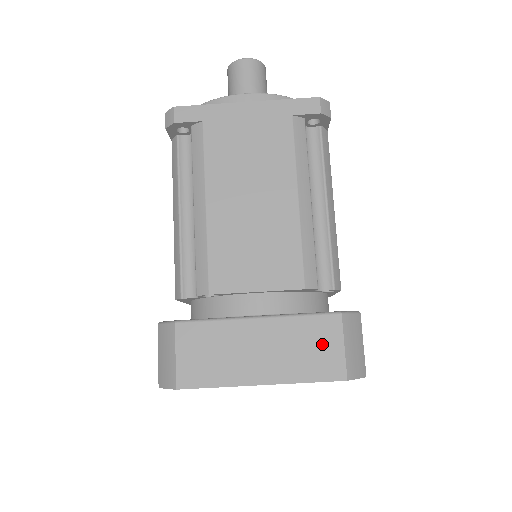
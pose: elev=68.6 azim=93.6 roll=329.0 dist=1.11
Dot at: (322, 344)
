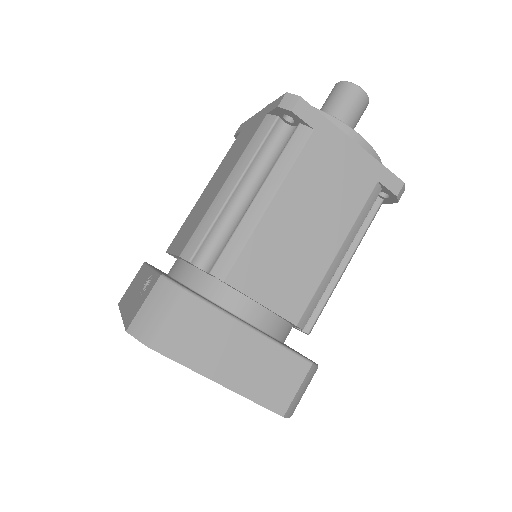
Dot at: (284, 379)
